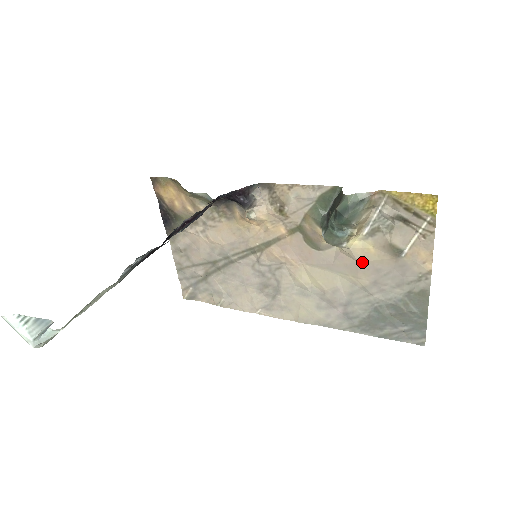
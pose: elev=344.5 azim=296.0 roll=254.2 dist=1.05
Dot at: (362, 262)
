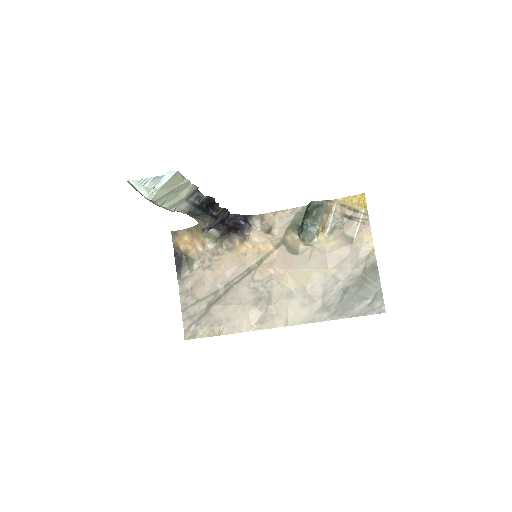
Dot at: (329, 254)
